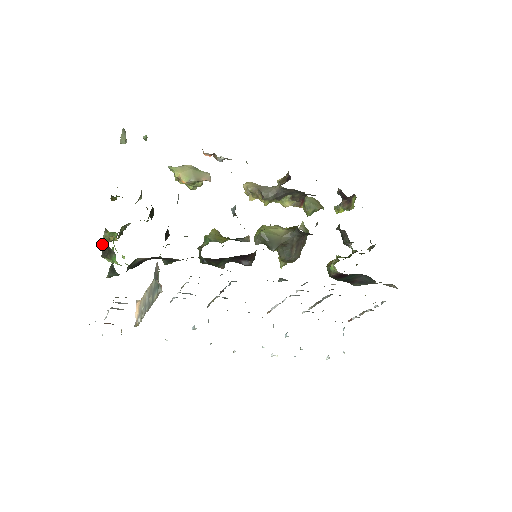
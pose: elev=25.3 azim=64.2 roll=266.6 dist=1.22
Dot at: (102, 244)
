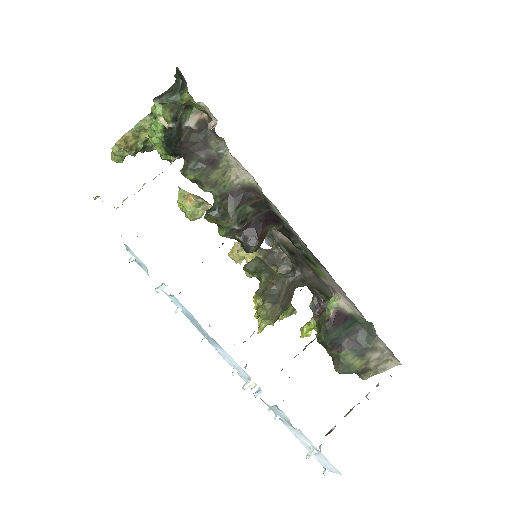
Dot at: (123, 140)
